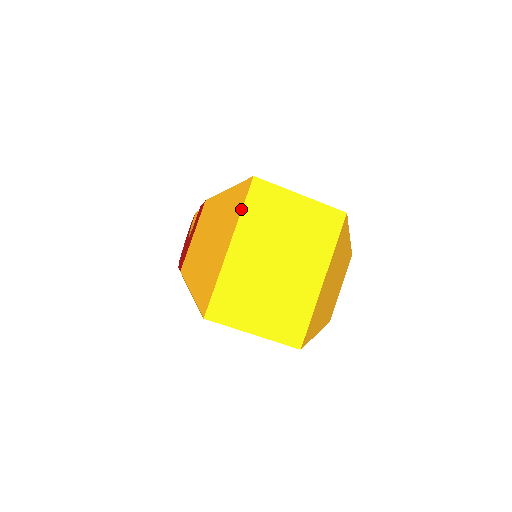
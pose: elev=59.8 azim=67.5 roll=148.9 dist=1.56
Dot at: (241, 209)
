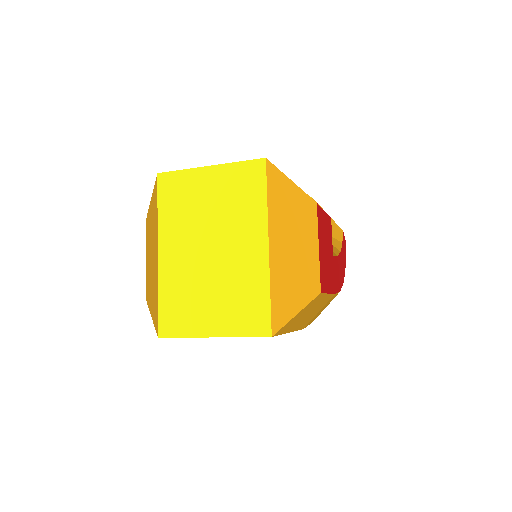
Dot at: (157, 211)
